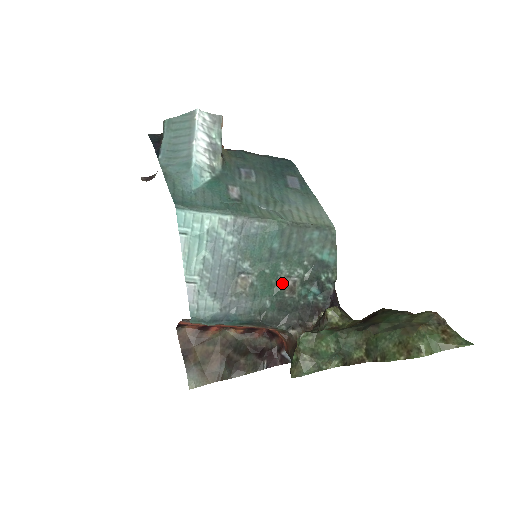
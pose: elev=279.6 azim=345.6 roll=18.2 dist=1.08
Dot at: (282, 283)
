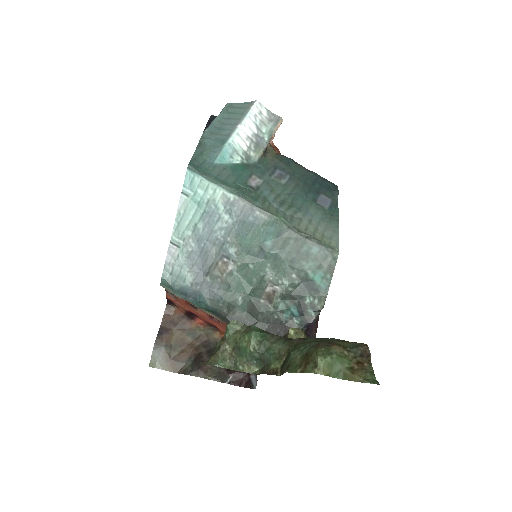
Dot at: (262, 286)
